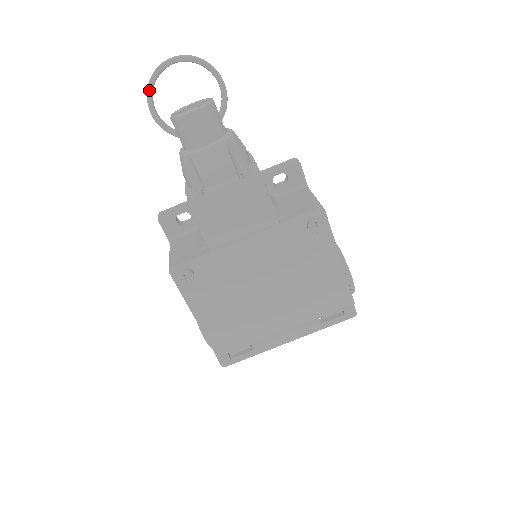
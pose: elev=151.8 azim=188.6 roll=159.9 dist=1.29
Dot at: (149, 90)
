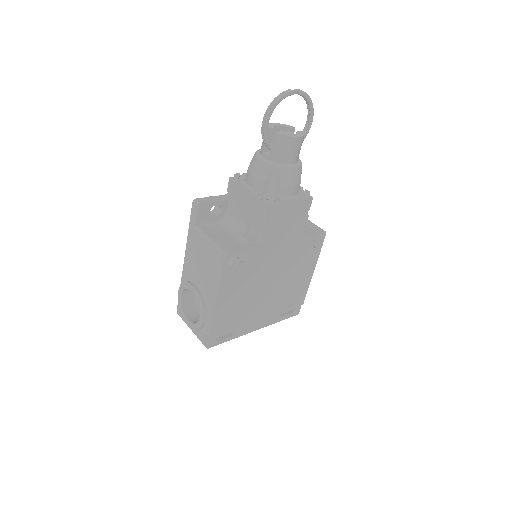
Dot at: (275, 105)
